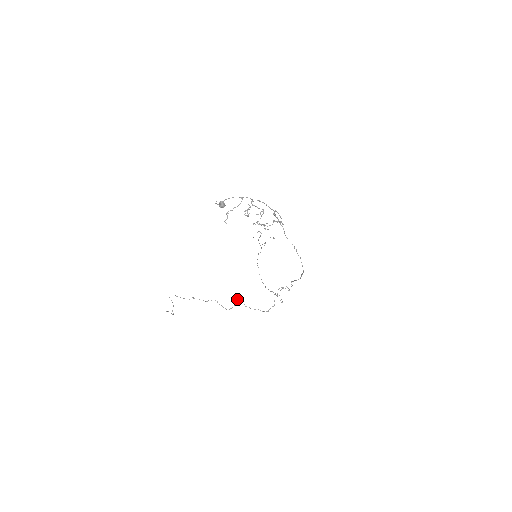
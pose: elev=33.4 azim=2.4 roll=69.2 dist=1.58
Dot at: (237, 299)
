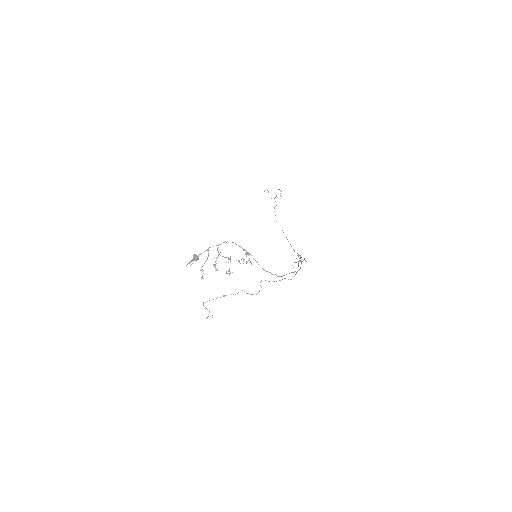
Dot at: (261, 281)
